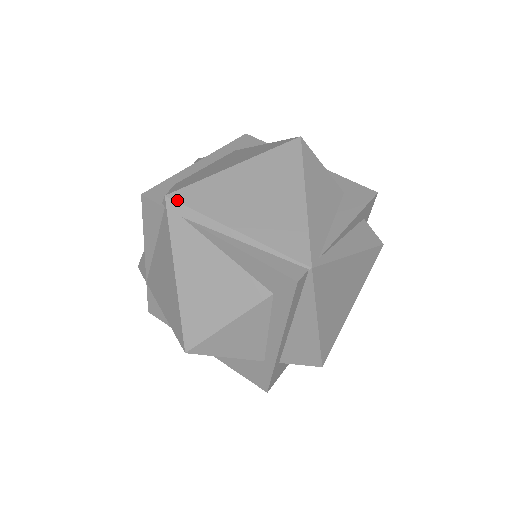
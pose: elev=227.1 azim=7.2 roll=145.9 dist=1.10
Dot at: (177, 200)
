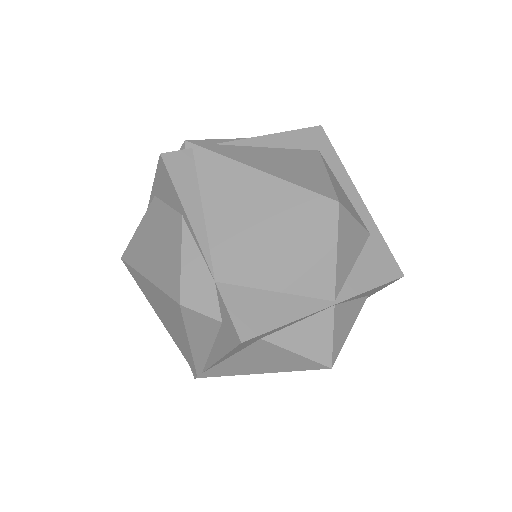
Dot at: (197, 140)
